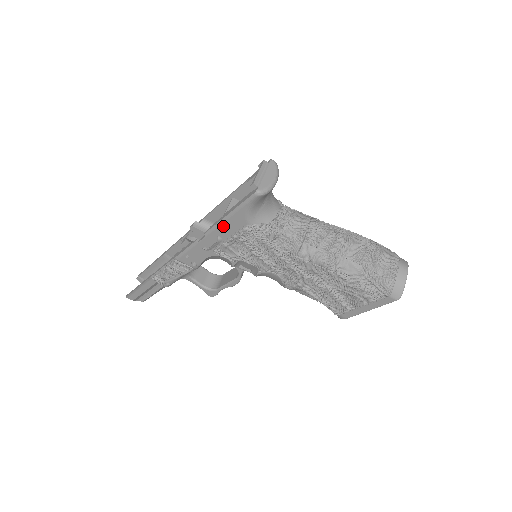
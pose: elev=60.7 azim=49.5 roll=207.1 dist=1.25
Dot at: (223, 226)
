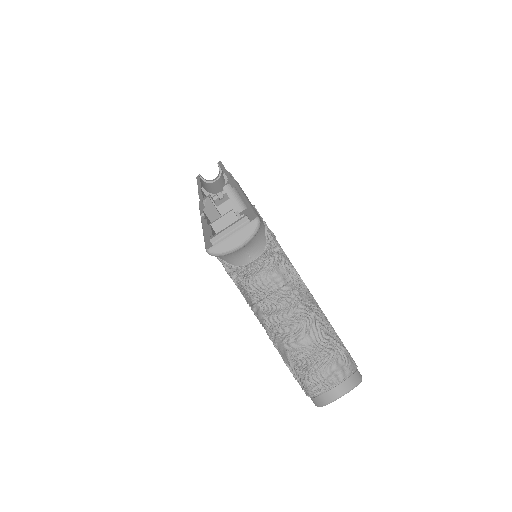
Dot at: occluded
